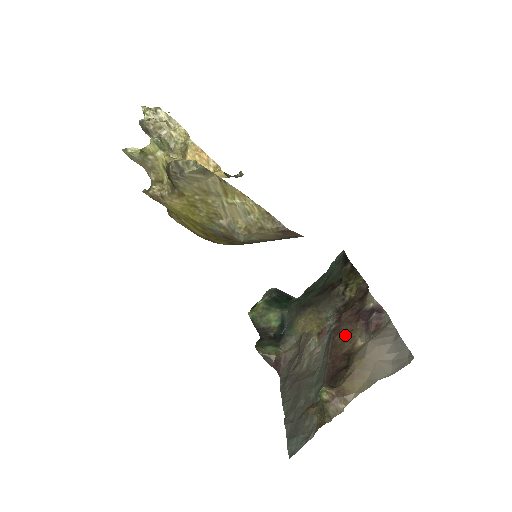
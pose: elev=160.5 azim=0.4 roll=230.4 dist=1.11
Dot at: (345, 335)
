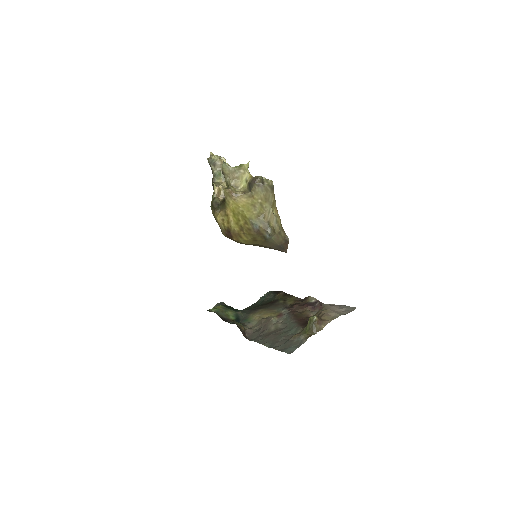
Dot at: (300, 313)
